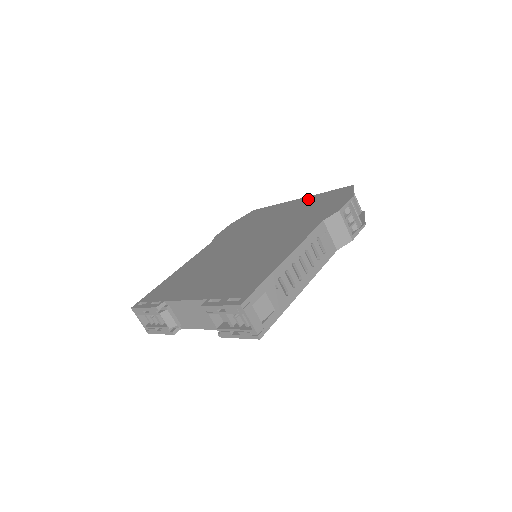
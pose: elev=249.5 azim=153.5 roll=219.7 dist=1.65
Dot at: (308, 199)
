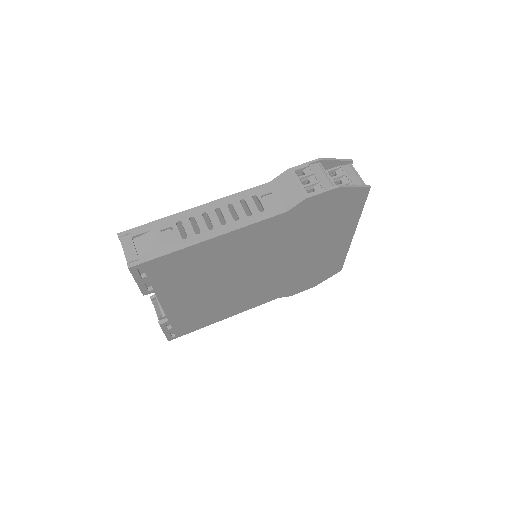
Dot at: occluded
